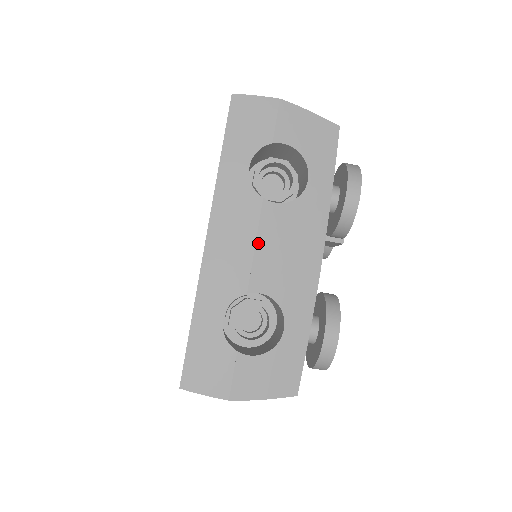
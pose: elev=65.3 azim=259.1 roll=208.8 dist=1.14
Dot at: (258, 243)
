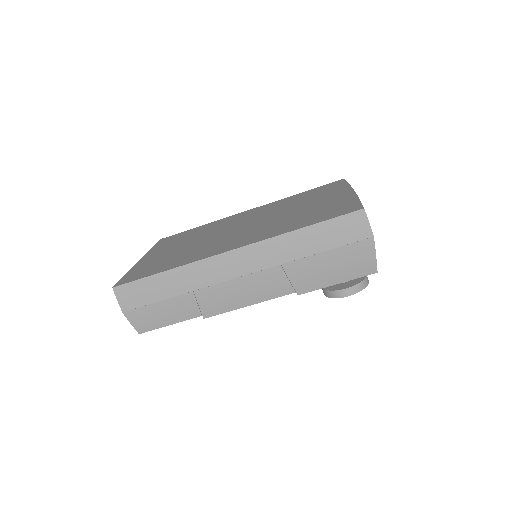
Dot at: occluded
